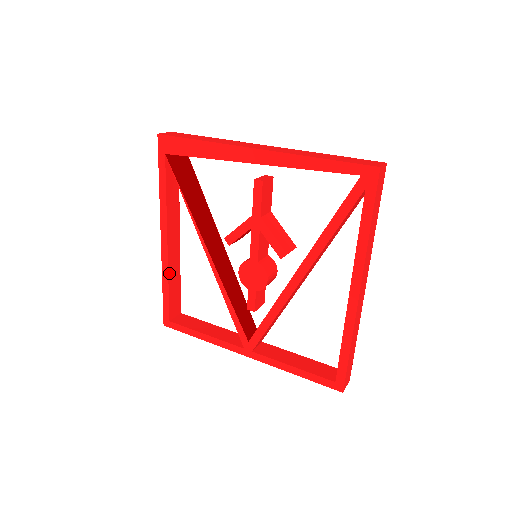
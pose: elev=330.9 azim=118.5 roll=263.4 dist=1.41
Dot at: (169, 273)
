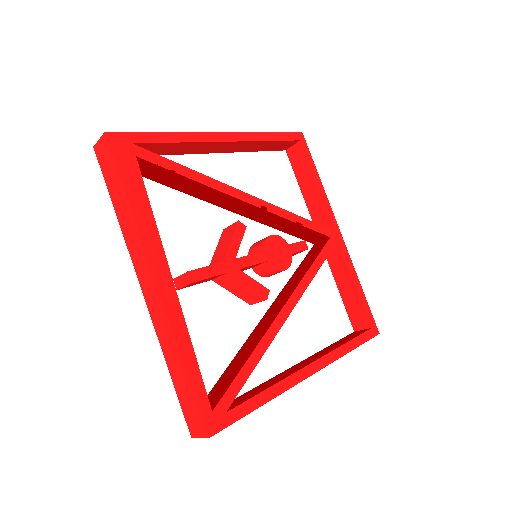
Dot at: (245, 150)
